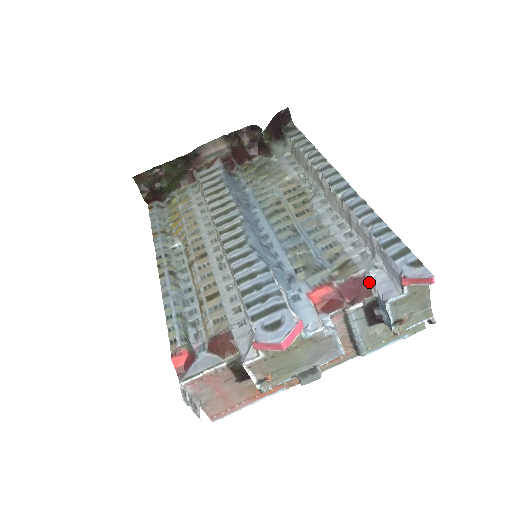
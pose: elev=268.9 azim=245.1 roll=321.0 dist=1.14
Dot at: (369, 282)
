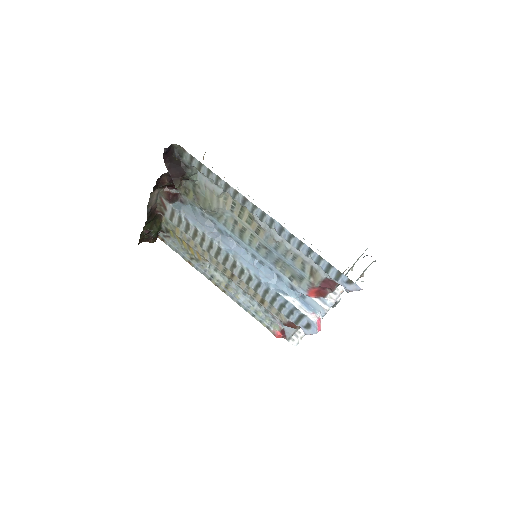
Dot at: (332, 280)
